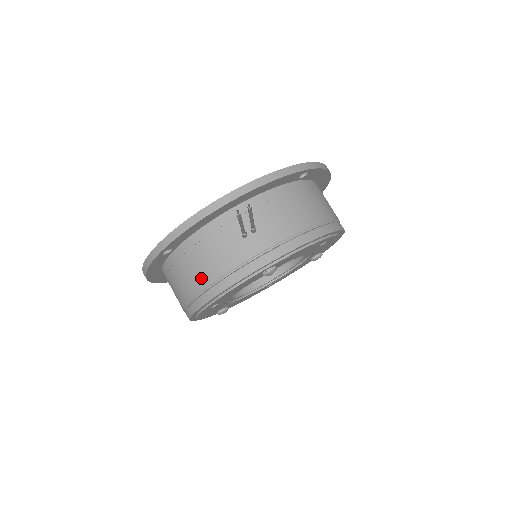
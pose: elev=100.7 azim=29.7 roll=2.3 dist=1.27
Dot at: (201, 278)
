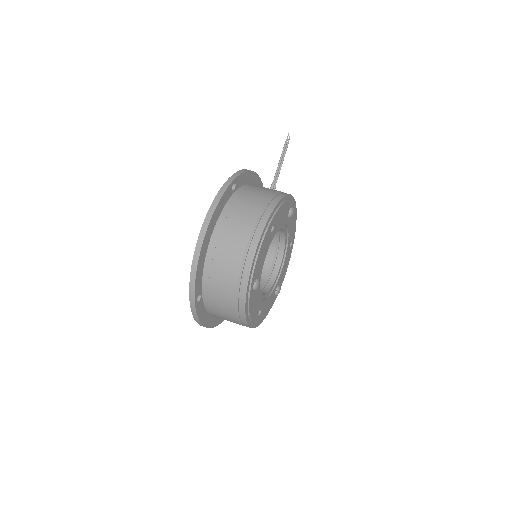
Dot at: (265, 195)
